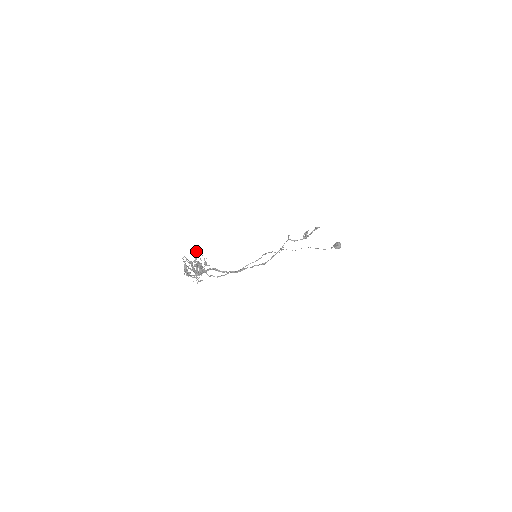
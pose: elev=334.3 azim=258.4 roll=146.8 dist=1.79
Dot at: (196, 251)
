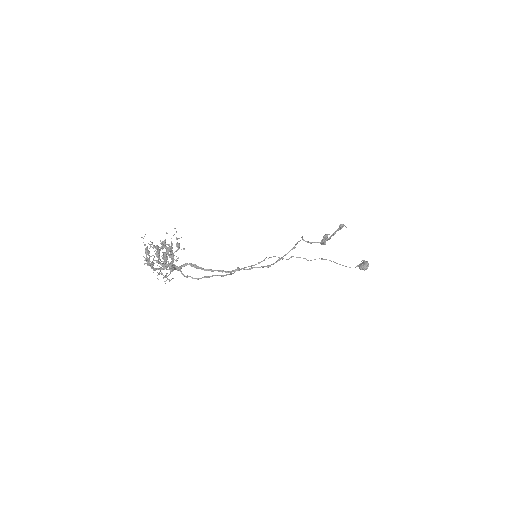
Dot at: (166, 232)
